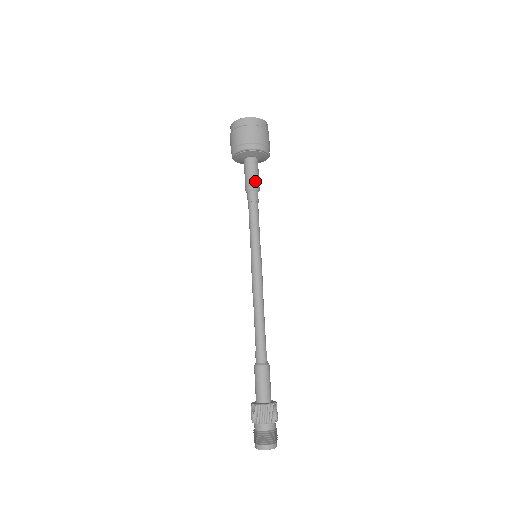
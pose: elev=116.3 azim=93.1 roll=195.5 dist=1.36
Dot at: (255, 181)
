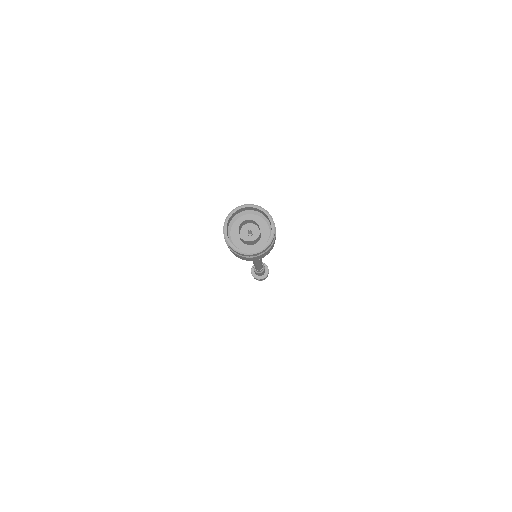
Dot at: occluded
